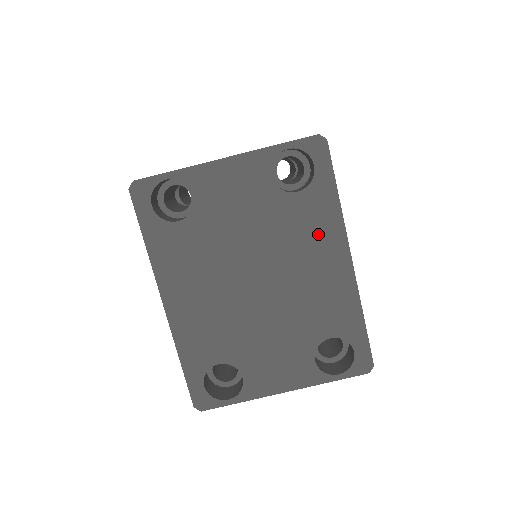
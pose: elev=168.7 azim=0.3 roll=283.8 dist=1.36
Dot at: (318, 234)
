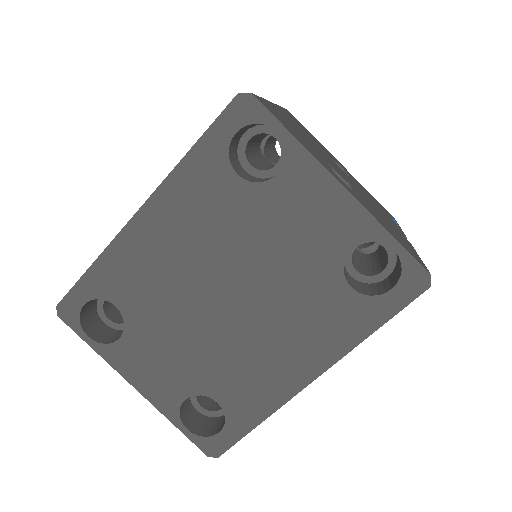
Dot at: (318, 334)
